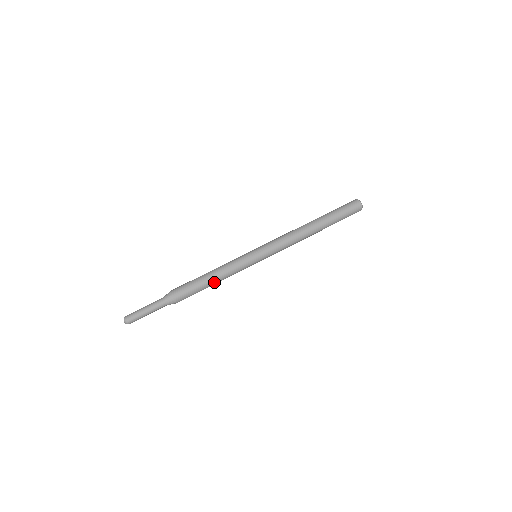
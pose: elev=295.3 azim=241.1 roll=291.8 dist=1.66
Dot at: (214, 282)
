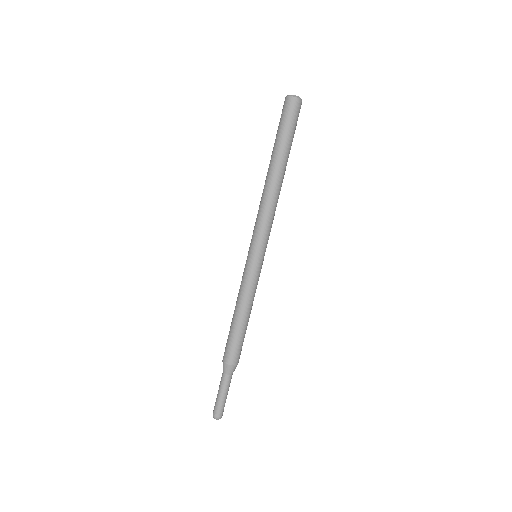
Dot at: (249, 316)
